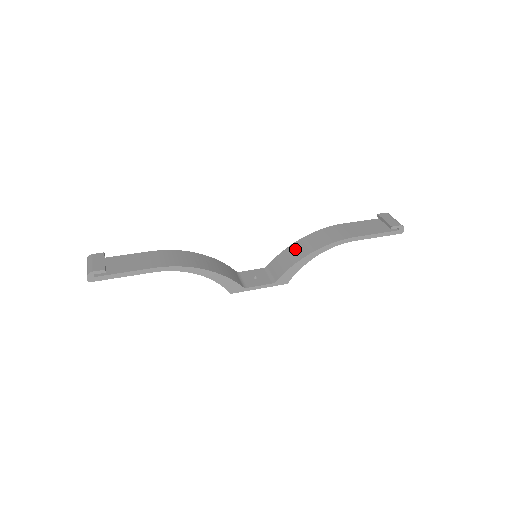
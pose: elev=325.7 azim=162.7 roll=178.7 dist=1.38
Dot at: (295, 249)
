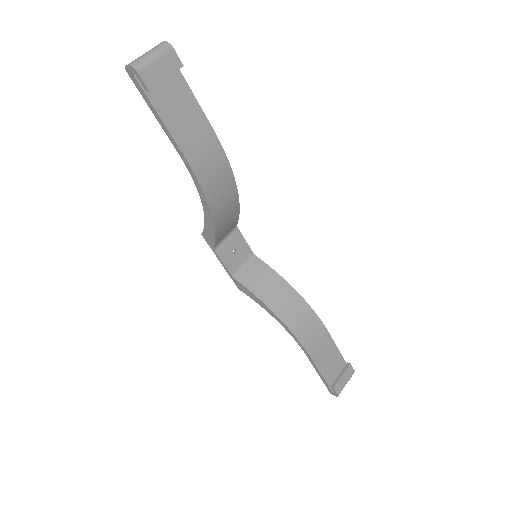
Dot at: (282, 291)
